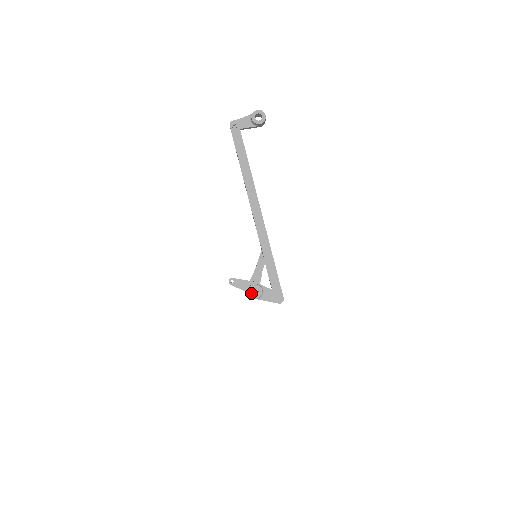
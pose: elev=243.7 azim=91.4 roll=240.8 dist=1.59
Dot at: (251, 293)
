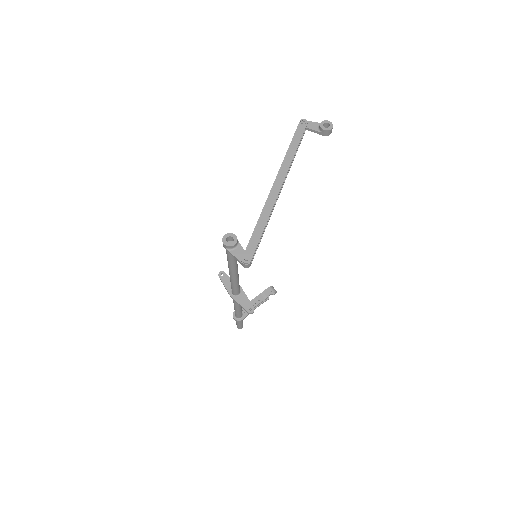
Dot at: (226, 239)
